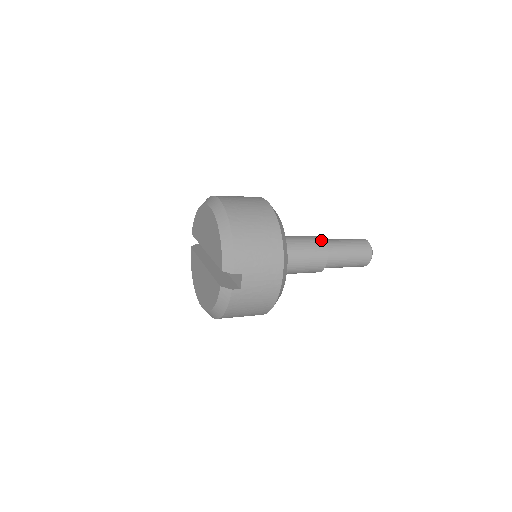
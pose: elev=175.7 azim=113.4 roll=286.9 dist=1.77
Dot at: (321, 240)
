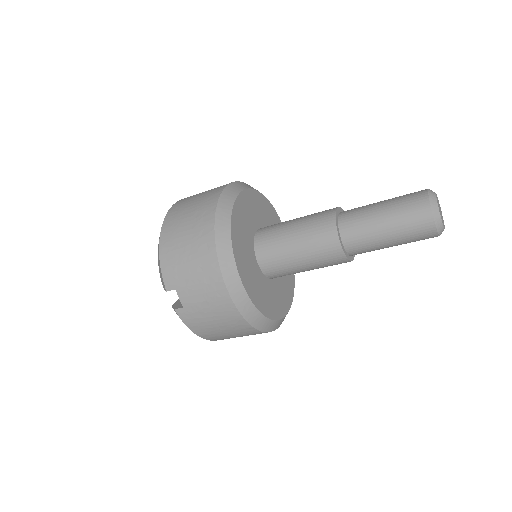
Dot at: (330, 214)
